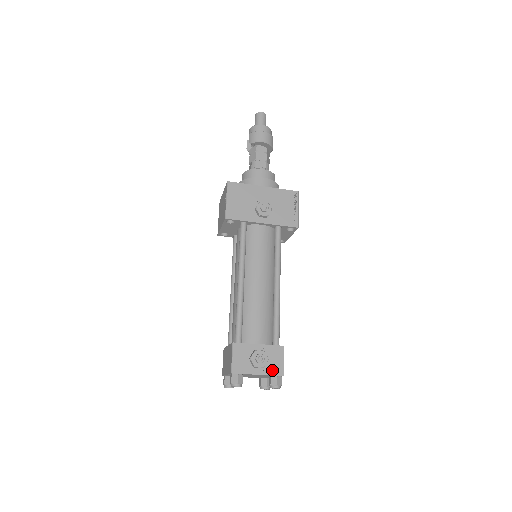
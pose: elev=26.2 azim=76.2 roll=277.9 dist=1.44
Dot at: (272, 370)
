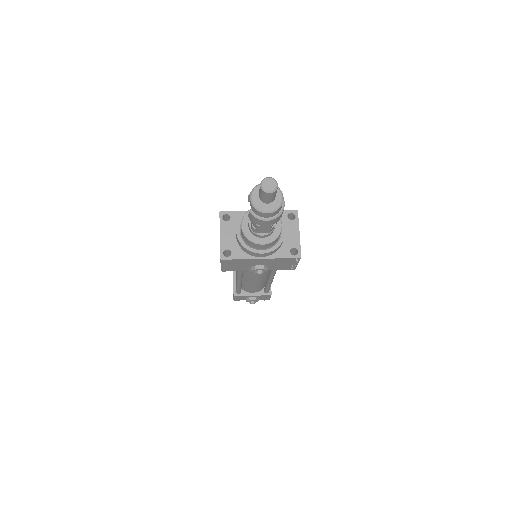
Dot at: (262, 299)
